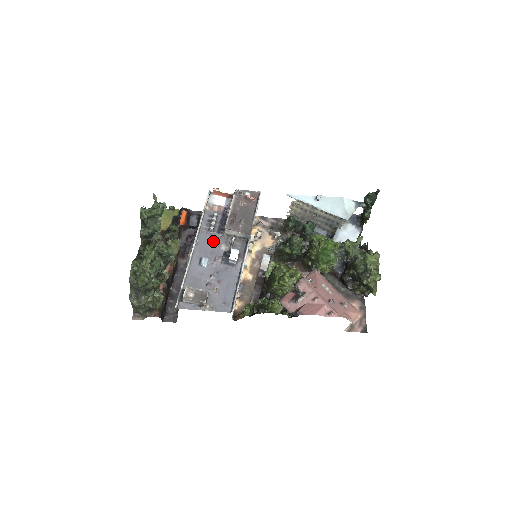
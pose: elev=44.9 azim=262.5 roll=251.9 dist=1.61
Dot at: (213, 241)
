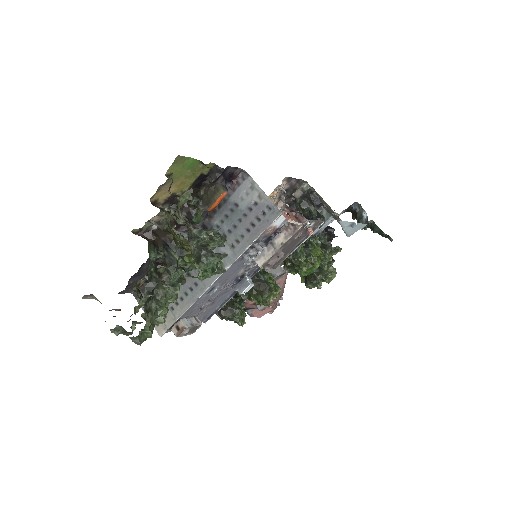
Dot at: (237, 268)
